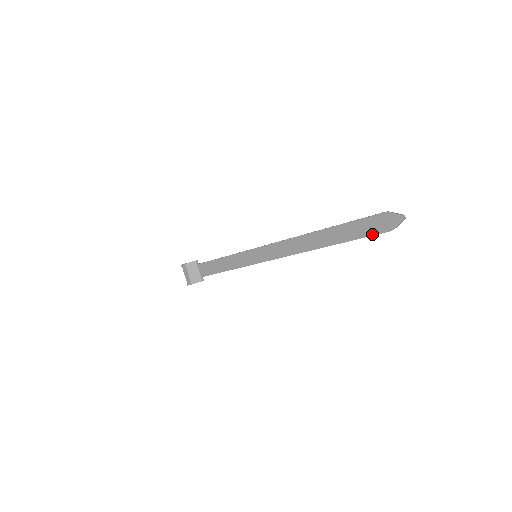
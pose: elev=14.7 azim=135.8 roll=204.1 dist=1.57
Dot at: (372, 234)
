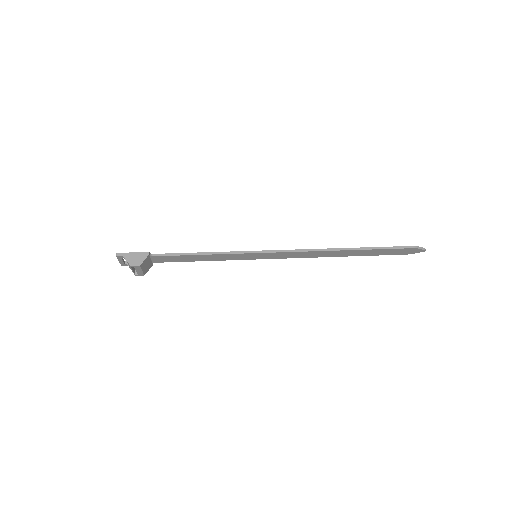
Dot at: occluded
